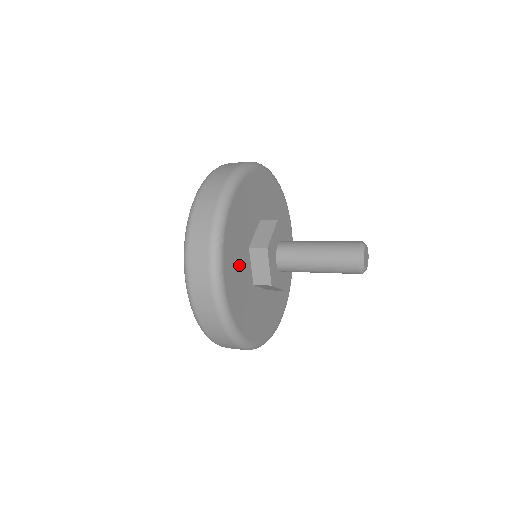
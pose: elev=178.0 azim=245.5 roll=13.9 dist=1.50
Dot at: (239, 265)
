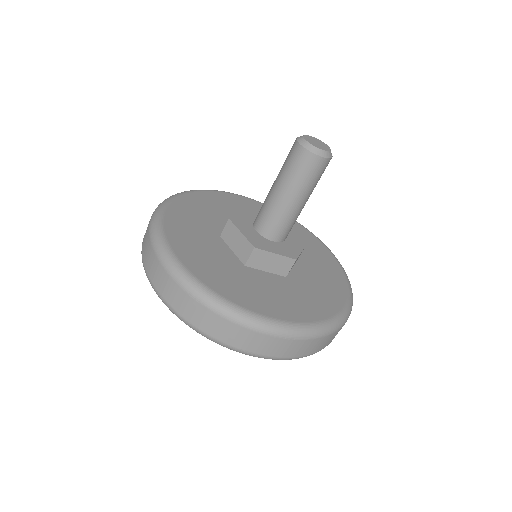
Dot at: (203, 245)
